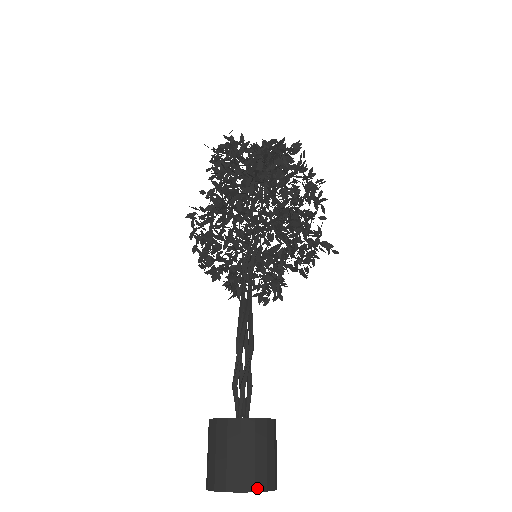
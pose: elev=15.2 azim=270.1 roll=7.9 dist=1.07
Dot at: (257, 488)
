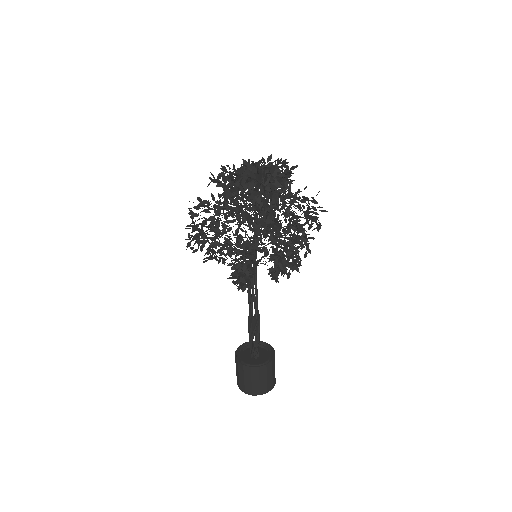
Dot at: (275, 381)
